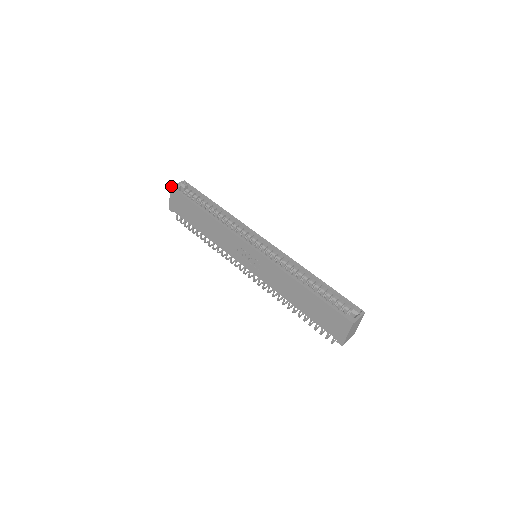
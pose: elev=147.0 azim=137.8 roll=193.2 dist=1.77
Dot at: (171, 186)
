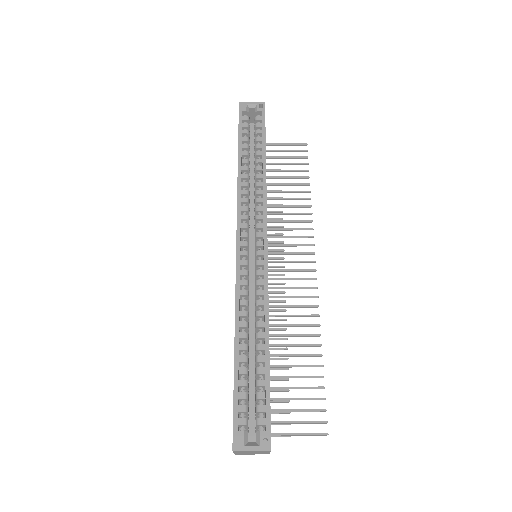
Dot at: (239, 103)
